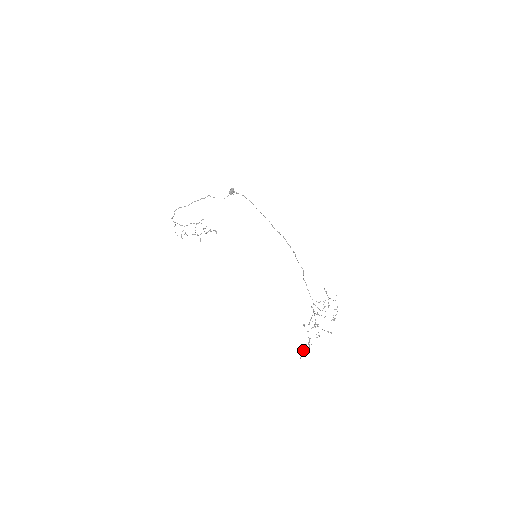
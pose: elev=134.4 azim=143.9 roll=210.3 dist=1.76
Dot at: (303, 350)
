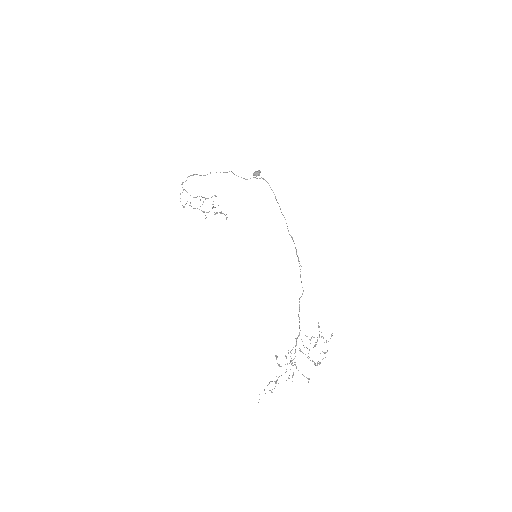
Dot at: occluded
